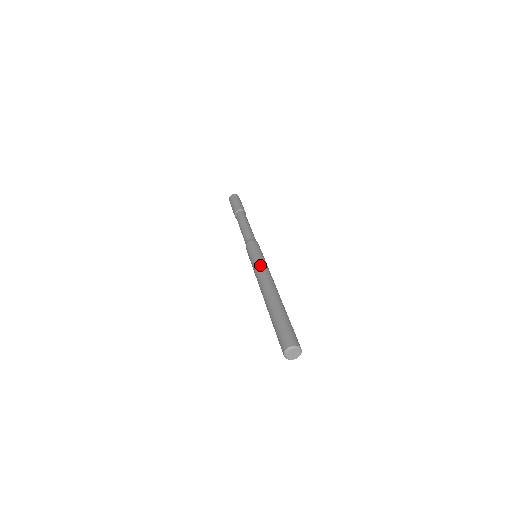
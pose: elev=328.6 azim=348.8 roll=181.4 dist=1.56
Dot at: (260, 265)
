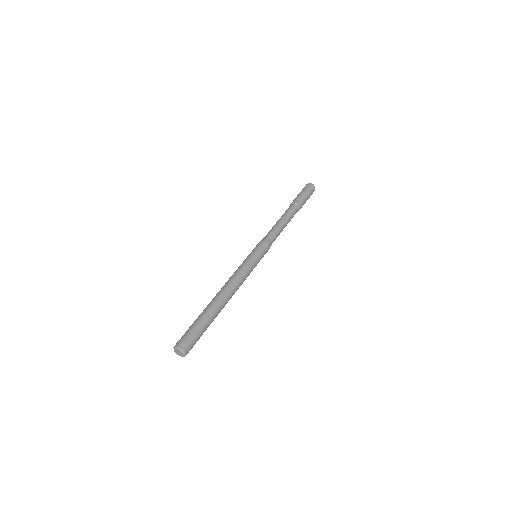
Dot at: (241, 267)
